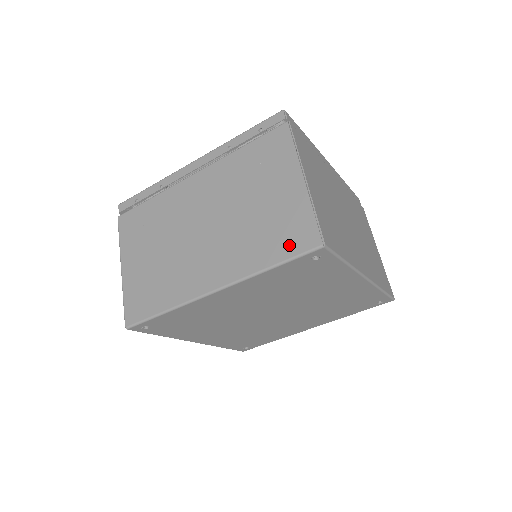
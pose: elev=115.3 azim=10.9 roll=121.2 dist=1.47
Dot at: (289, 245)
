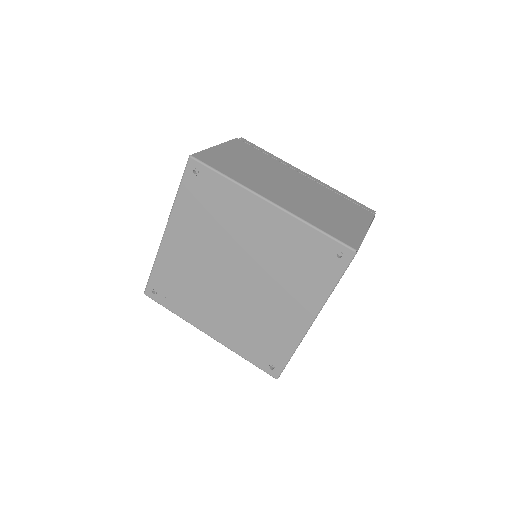
Dot at: occluded
